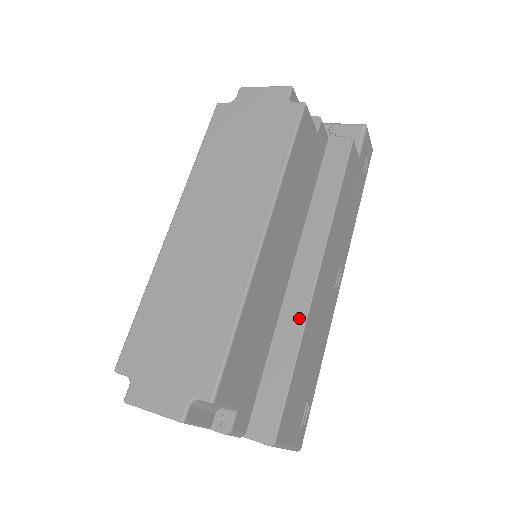
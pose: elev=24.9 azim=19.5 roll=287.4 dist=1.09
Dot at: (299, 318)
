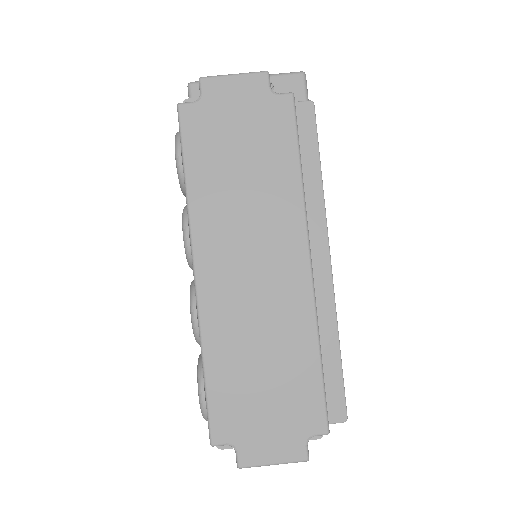
Dot at: (328, 307)
